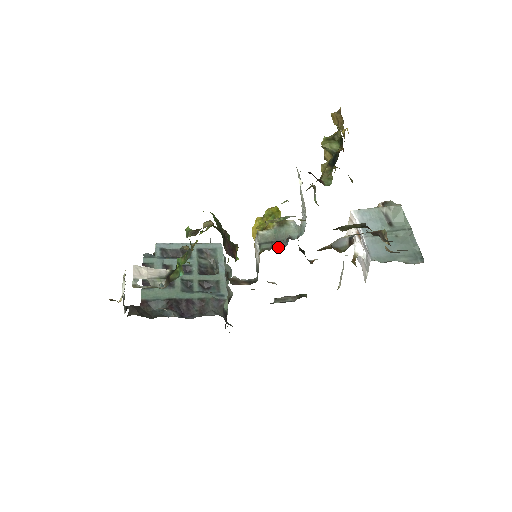
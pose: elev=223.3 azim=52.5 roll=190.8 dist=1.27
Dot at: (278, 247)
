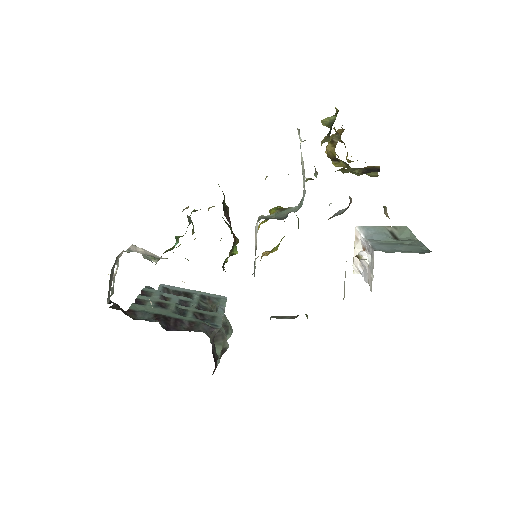
Dot at: occluded
